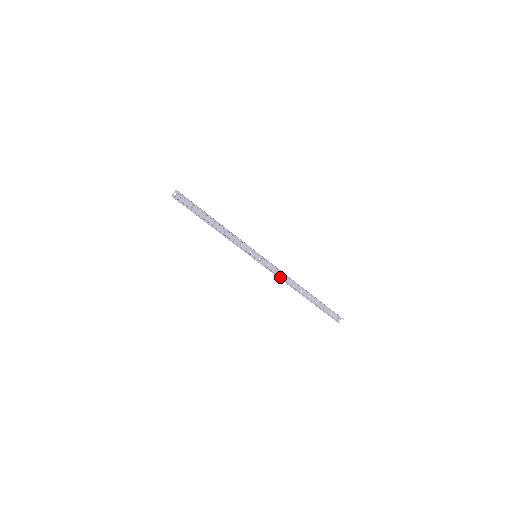
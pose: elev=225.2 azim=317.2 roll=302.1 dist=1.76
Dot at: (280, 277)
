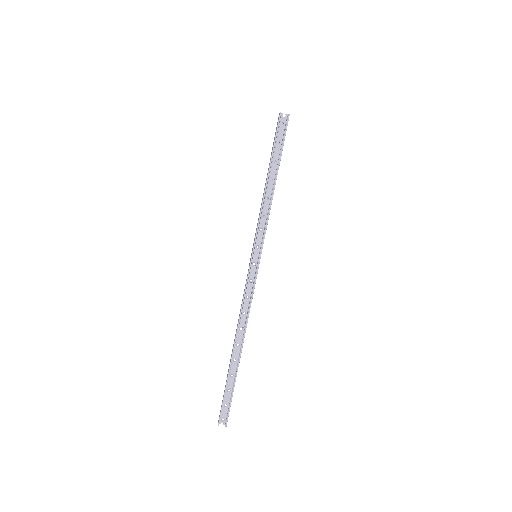
Dot at: (244, 303)
